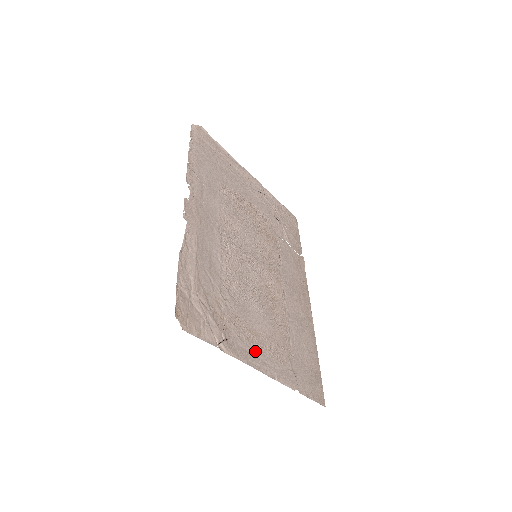
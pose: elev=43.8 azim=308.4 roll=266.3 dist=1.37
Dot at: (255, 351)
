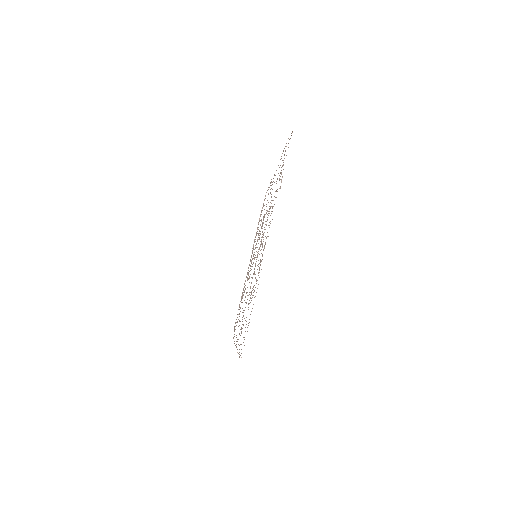
Dot at: occluded
